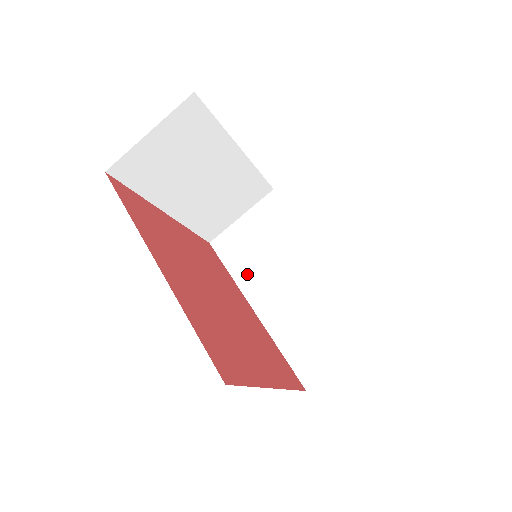
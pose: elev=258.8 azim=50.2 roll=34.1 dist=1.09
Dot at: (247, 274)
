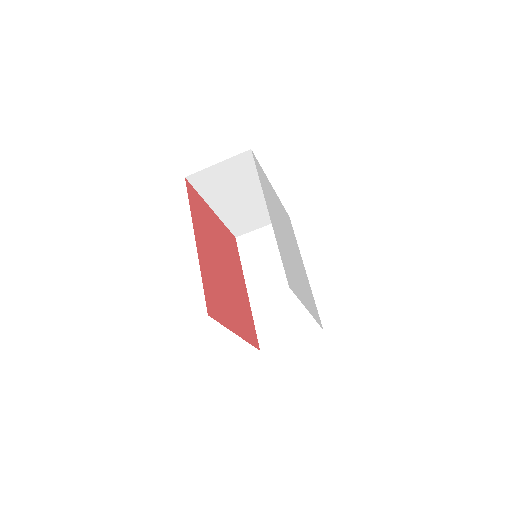
Dot at: (252, 266)
